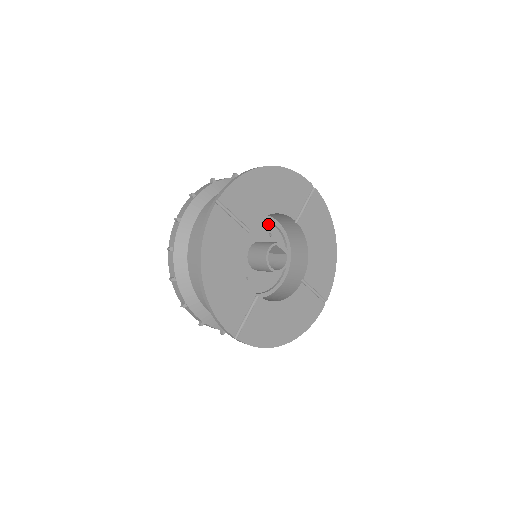
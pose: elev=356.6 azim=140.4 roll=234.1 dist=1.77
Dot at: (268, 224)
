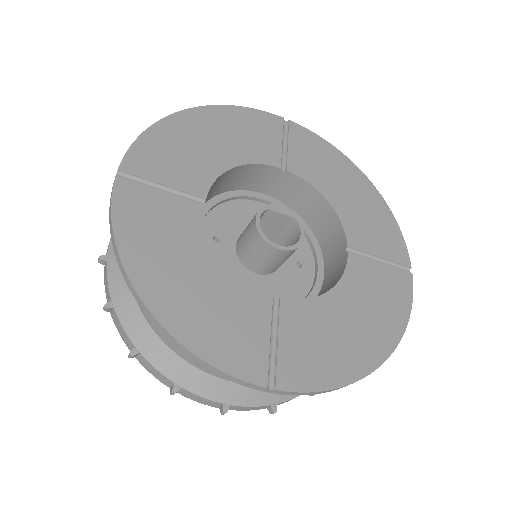
Dot at: (250, 204)
